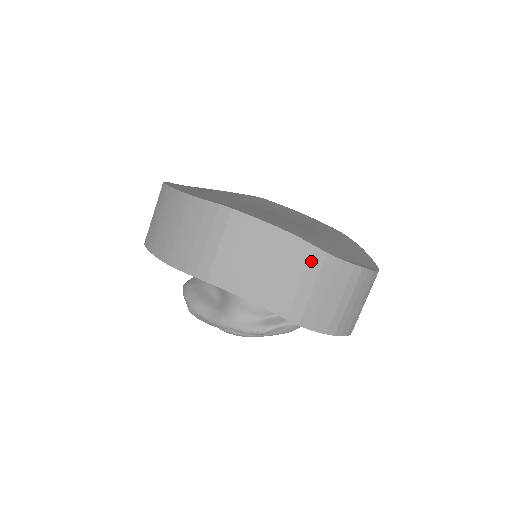
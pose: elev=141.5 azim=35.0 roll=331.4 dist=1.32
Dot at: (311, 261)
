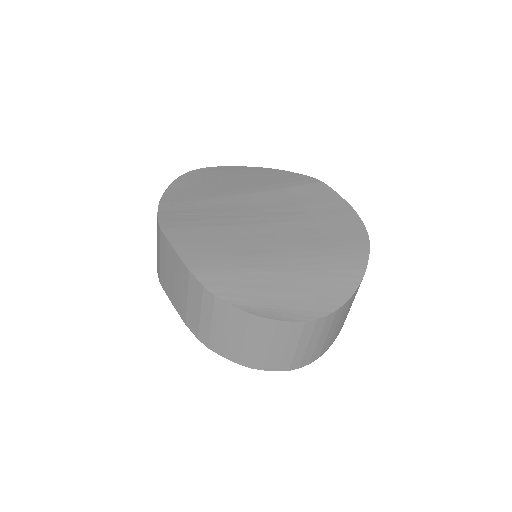
Dot at: (204, 298)
